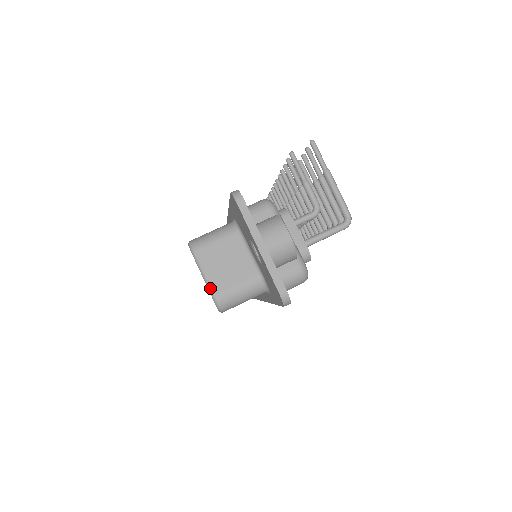
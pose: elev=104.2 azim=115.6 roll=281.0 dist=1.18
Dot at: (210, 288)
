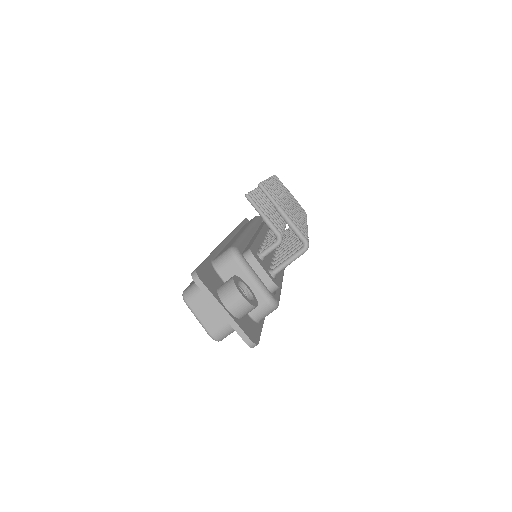
Dot at: (205, 329)
